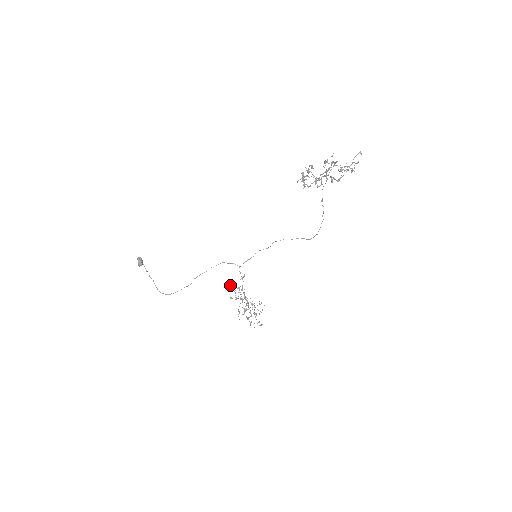
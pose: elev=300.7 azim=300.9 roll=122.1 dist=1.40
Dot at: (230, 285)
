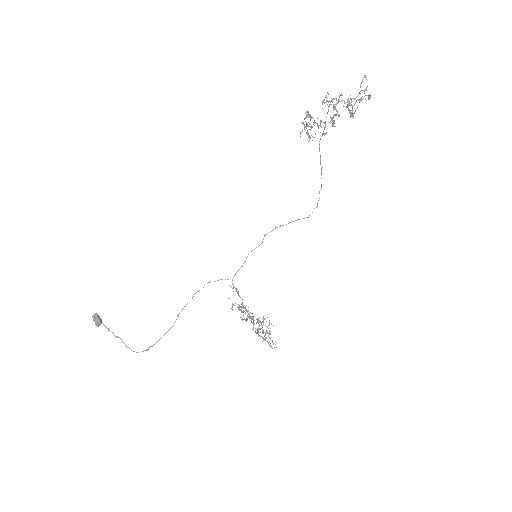
Dot at: occluded
